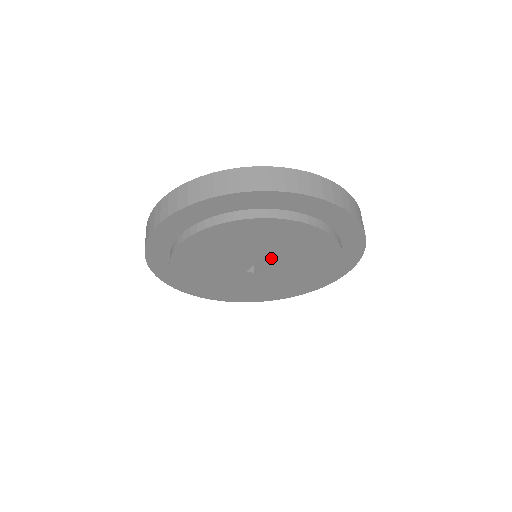
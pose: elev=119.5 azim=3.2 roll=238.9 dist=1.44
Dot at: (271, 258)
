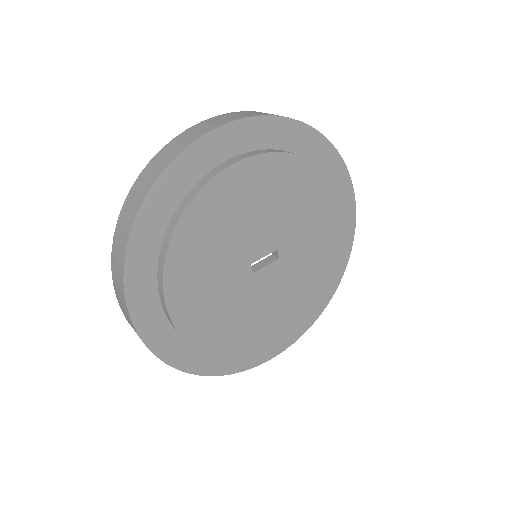
Dot at: (286, 254)
